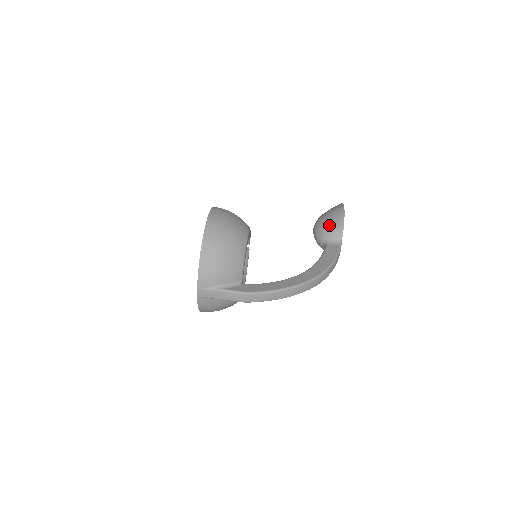
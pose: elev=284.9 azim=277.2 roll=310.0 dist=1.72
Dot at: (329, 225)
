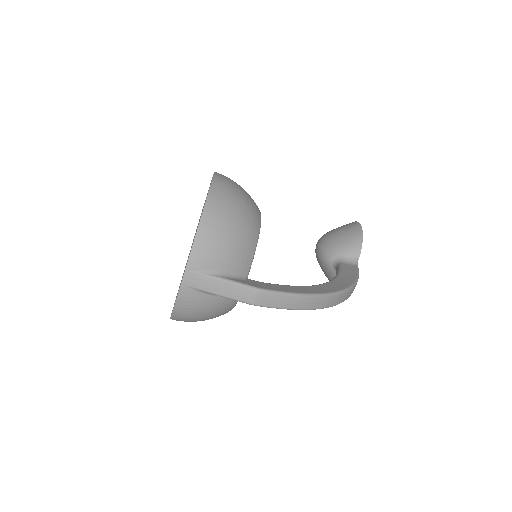
Dot at: (343, 240)
